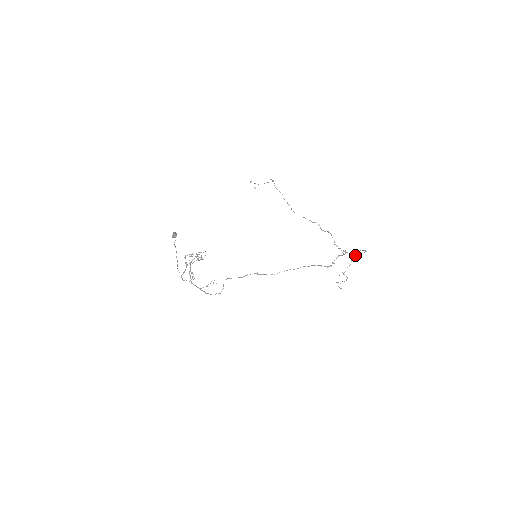
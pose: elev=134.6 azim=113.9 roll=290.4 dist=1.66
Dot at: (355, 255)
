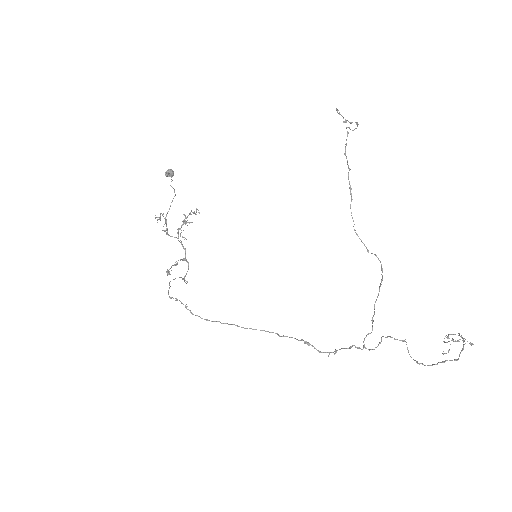
Dot at: occluded
